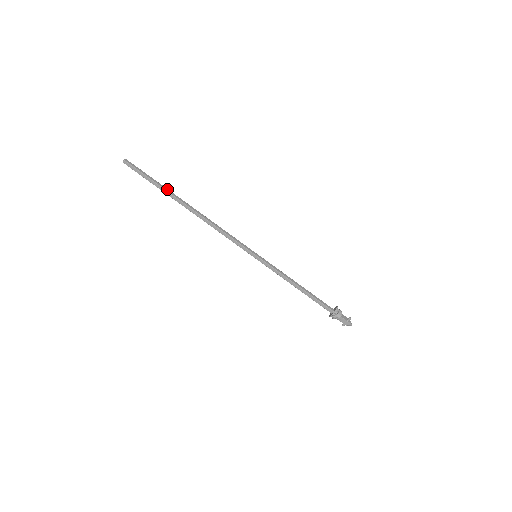
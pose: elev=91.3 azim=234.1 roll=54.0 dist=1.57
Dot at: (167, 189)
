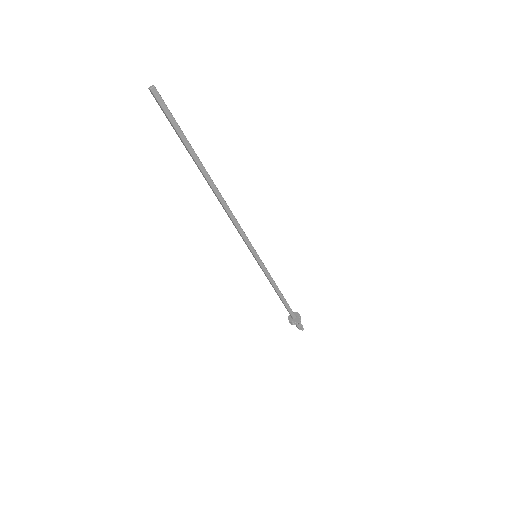
Dot at: (194, 153)
